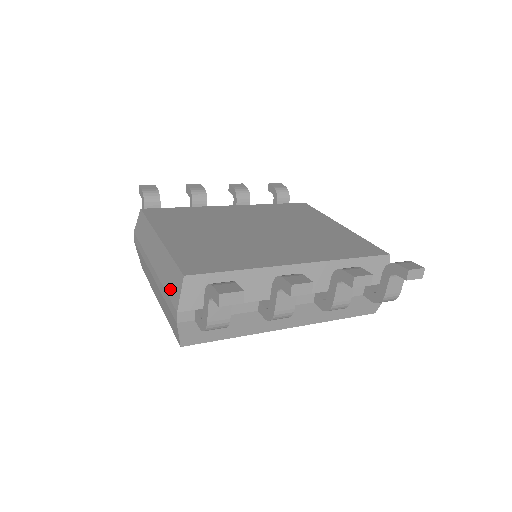
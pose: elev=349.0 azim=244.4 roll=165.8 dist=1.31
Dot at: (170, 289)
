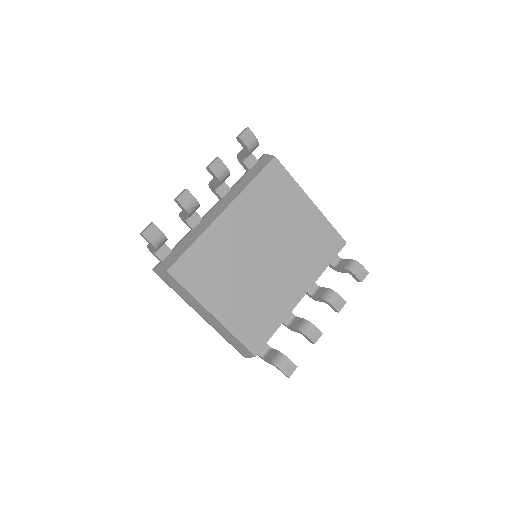
Dot at: (236, 347)
